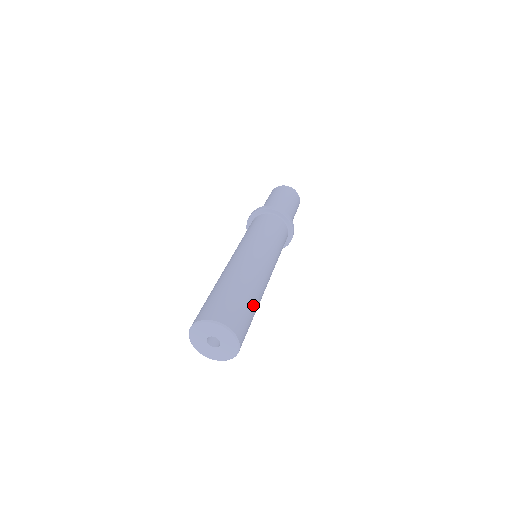
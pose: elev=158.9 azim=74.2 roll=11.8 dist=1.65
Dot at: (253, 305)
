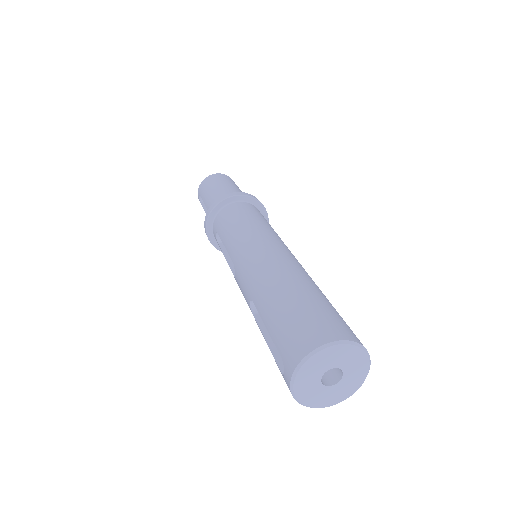
Dot at: occluded
